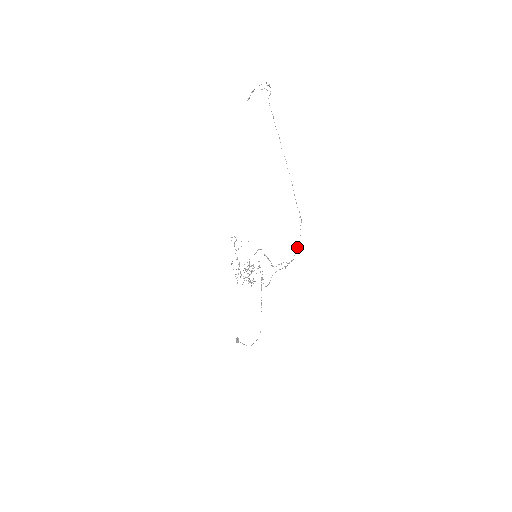
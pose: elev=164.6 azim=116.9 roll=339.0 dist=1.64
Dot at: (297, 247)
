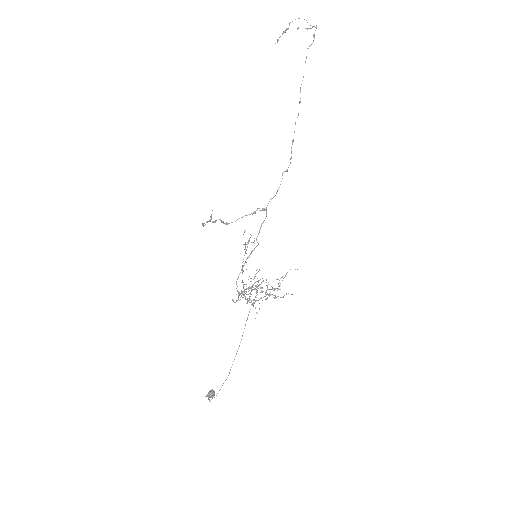
Dot at: (266, 213)
